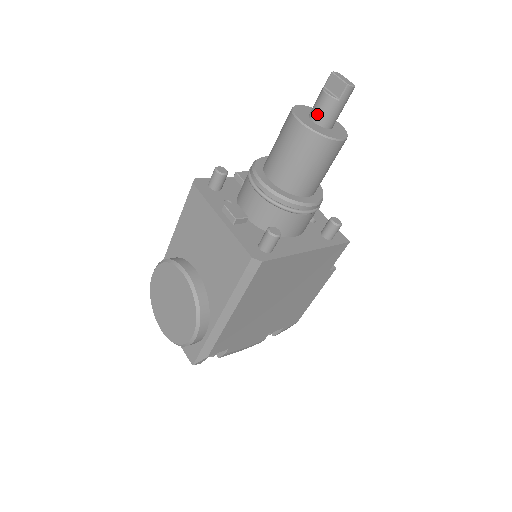
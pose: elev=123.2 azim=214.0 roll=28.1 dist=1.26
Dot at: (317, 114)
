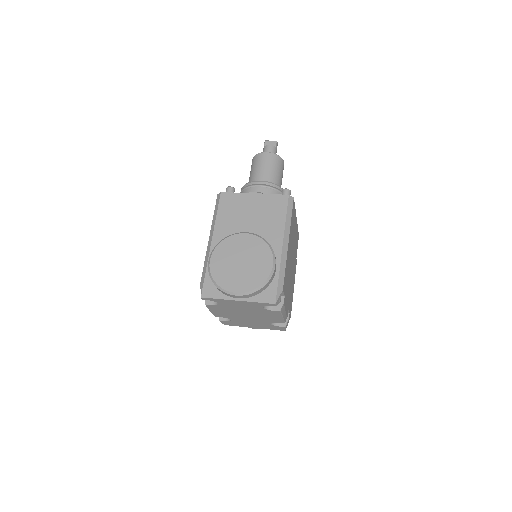
Dot at: occluded
